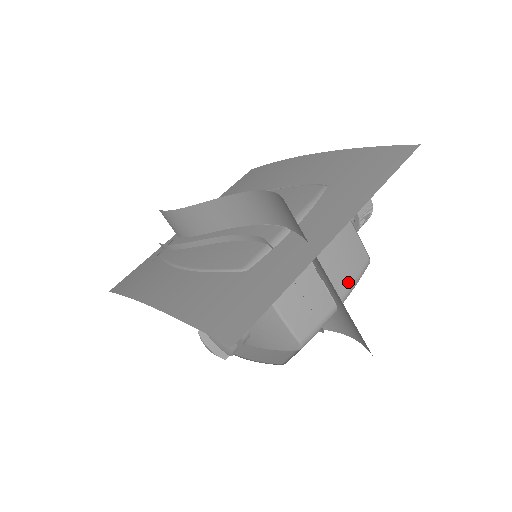
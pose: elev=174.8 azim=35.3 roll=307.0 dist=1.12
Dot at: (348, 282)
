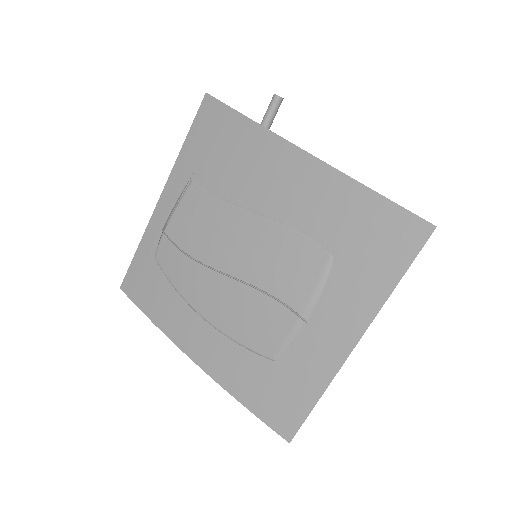
Dot at: occluded
